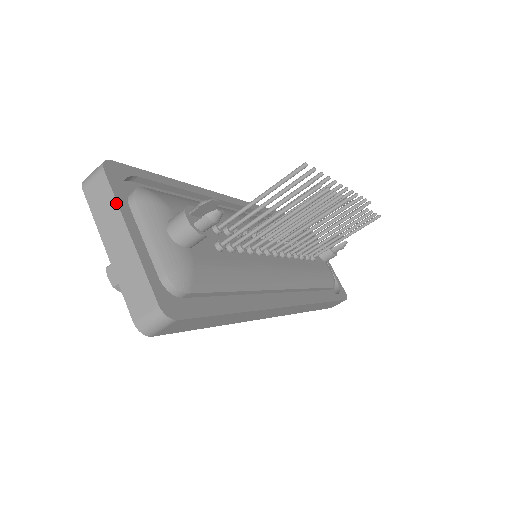
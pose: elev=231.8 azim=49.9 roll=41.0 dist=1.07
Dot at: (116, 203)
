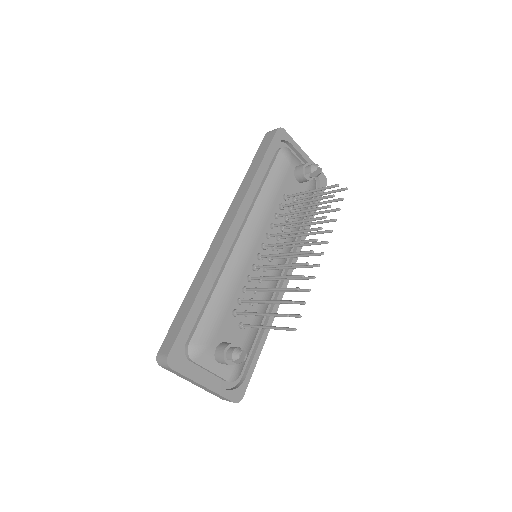
Dot at: occluded
